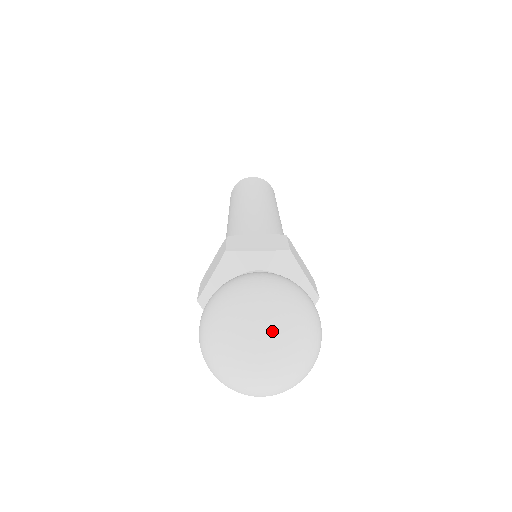
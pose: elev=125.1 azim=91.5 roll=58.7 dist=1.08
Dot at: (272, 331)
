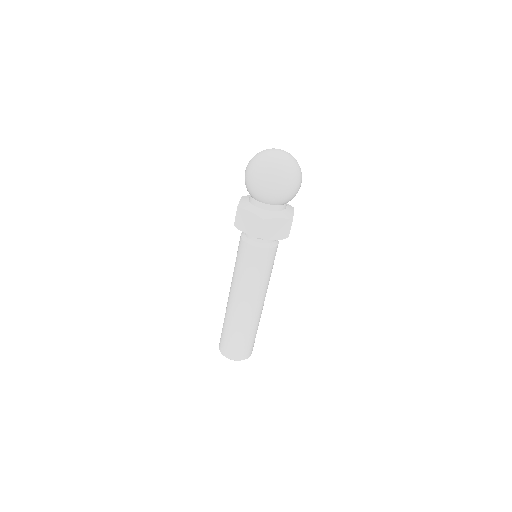
Dot at: occluded
